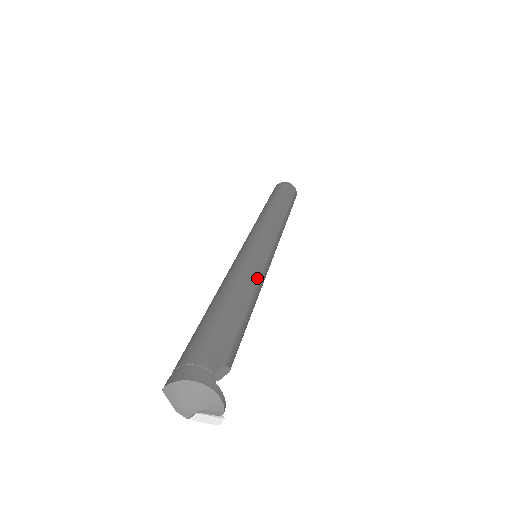
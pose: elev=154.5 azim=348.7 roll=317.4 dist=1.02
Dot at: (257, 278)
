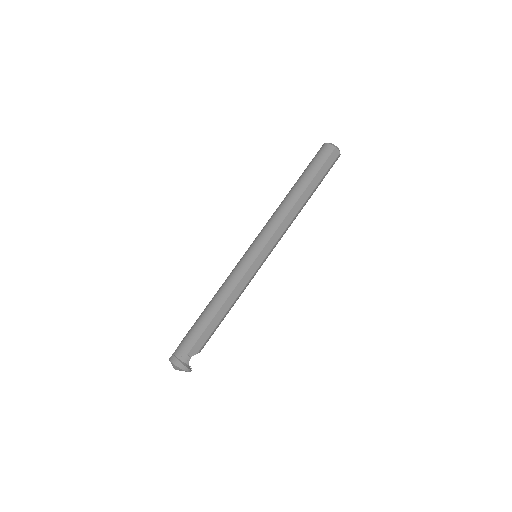
Dot at: (240, 291)
